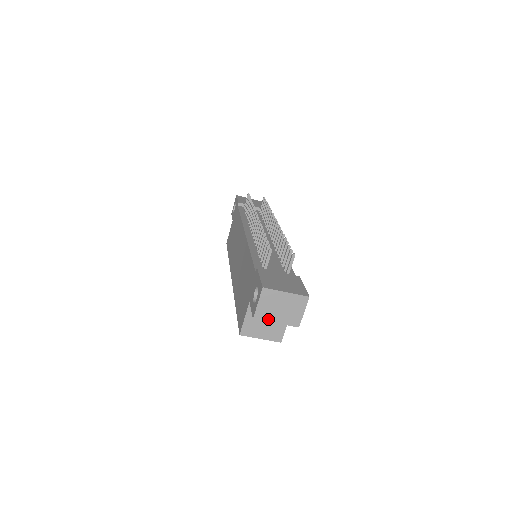
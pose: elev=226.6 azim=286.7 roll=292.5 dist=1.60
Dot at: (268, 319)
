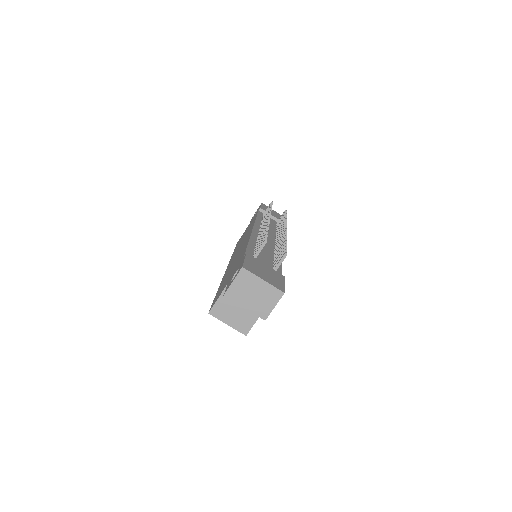
Dot at: (238, 301)
